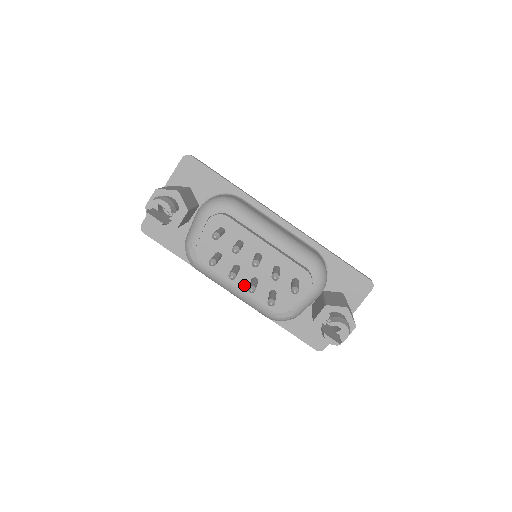
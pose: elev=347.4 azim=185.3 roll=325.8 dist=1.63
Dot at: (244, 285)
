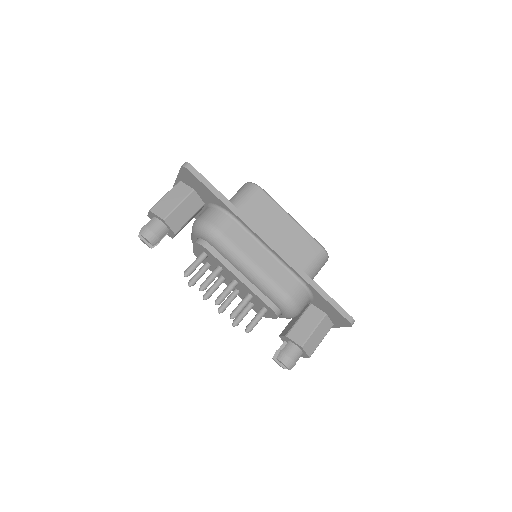
Dot at: occluded
